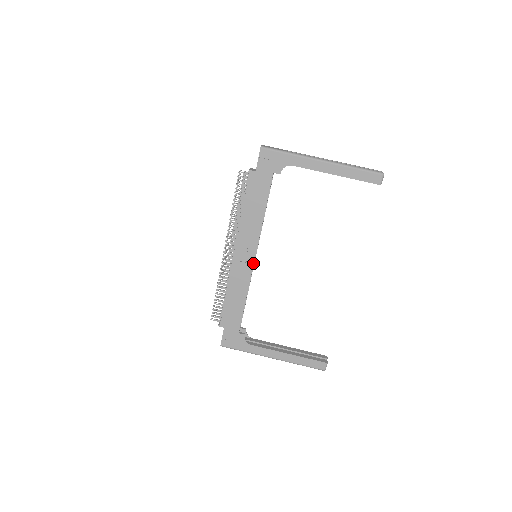
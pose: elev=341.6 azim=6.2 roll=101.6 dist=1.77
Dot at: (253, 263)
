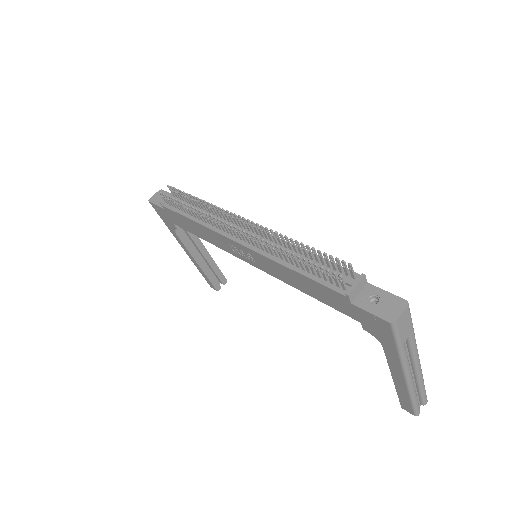
Dot at: (243, 260)
